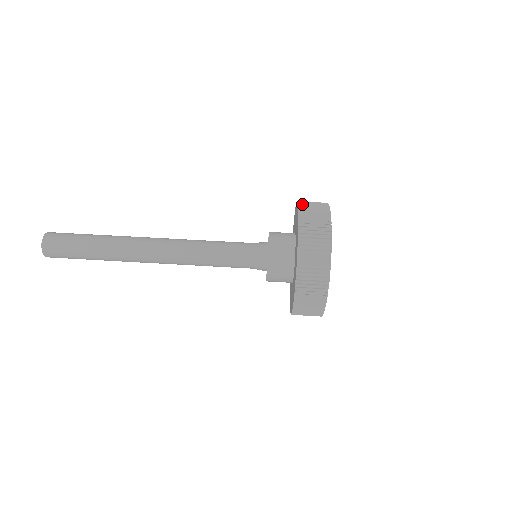
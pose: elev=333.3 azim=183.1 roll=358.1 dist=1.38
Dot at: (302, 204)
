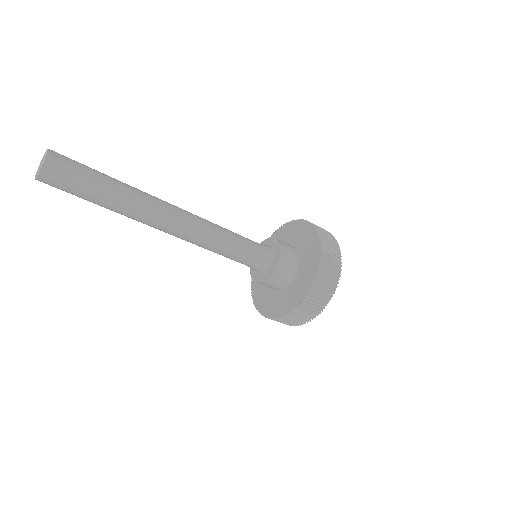
Dot at: (322, 272)
